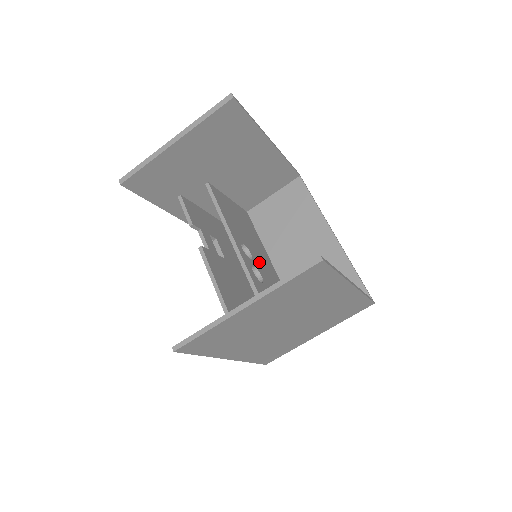
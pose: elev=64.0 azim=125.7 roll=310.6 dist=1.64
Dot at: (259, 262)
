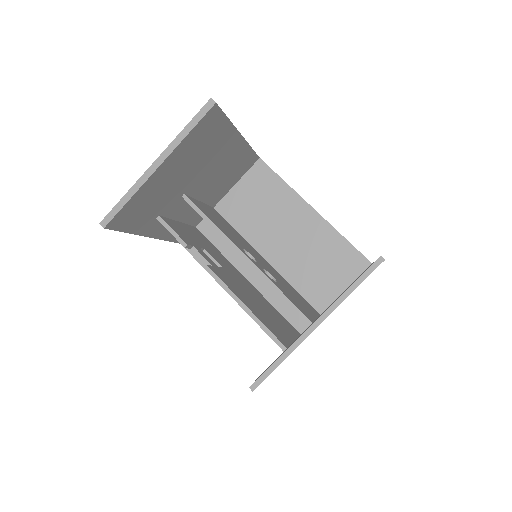
Dot at: (259, 261)
